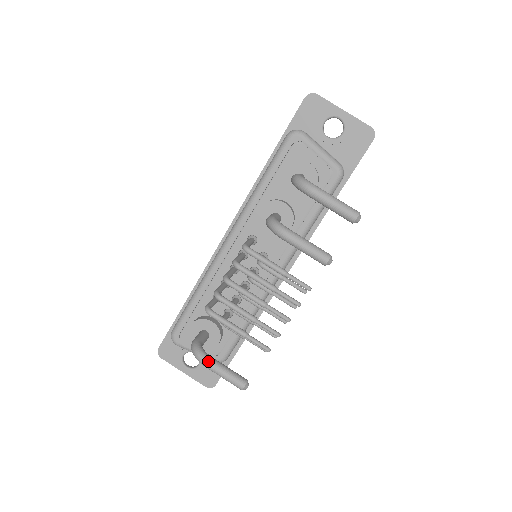
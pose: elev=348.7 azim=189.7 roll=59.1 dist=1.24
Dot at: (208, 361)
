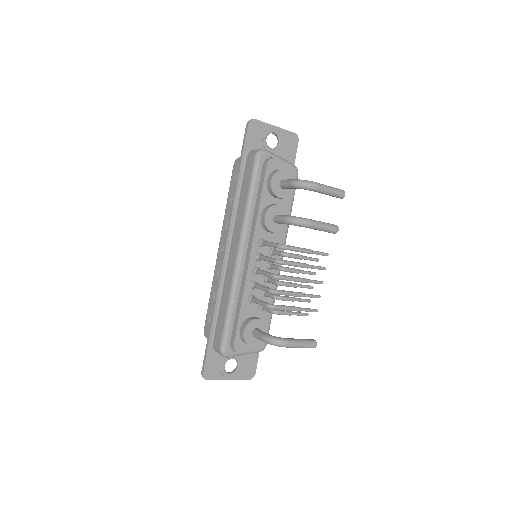
Dot at: (289, 341)
